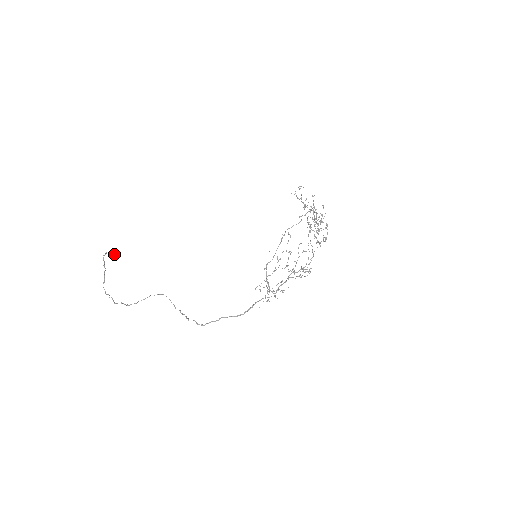
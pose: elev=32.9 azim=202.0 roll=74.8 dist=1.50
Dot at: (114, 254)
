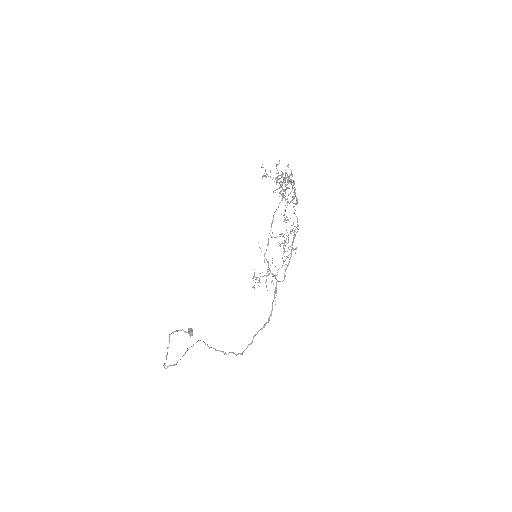
Dot at: (184, 331)
